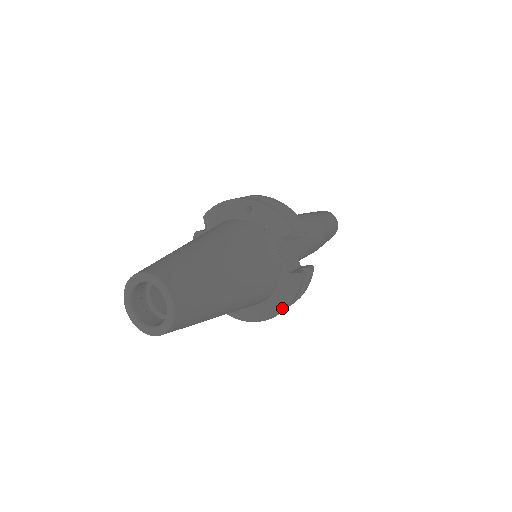
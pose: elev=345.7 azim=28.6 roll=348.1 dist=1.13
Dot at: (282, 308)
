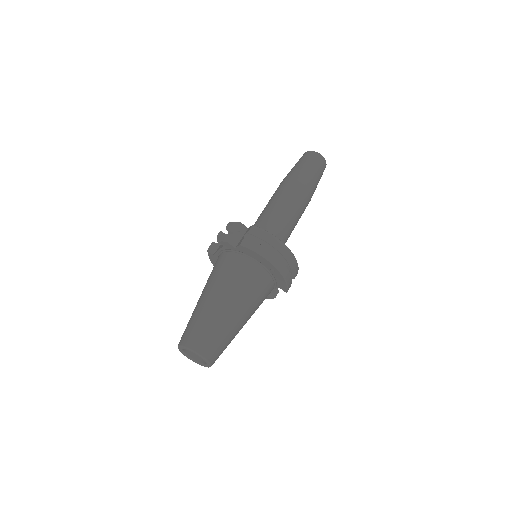
Dot at: occluded
